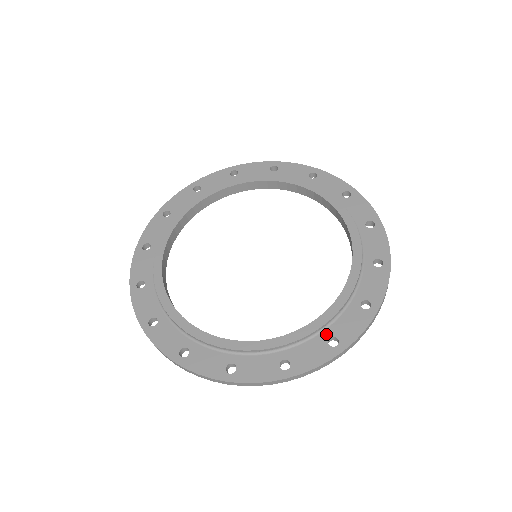
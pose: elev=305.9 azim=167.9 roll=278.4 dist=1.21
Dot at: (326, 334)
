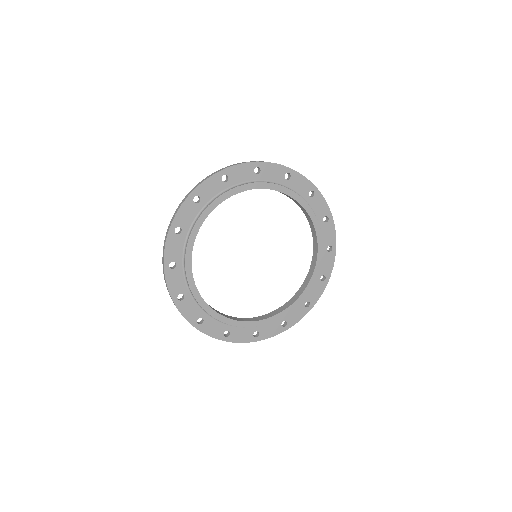
Dot at: (256, 329)
